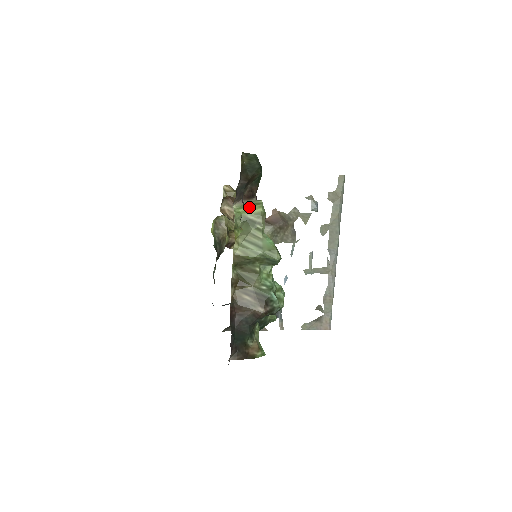
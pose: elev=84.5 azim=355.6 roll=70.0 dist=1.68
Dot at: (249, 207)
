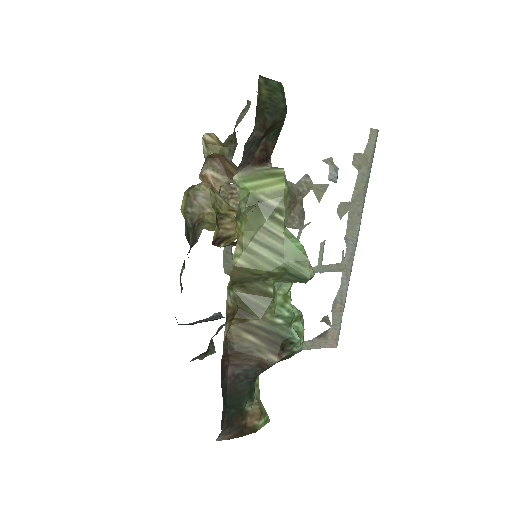
Dot at: (262, 180)
